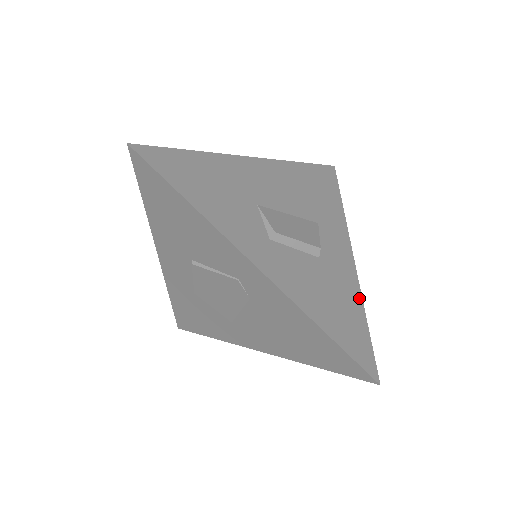
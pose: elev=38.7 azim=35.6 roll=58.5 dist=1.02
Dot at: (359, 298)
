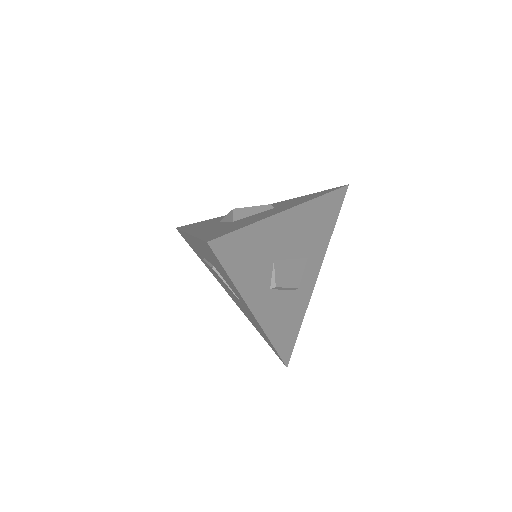
Dot at: (304, 313)
